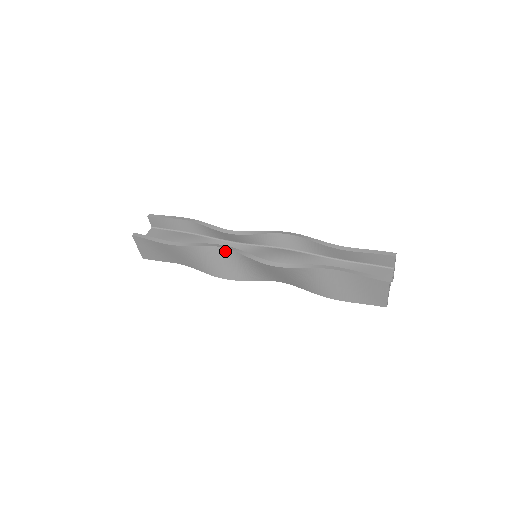
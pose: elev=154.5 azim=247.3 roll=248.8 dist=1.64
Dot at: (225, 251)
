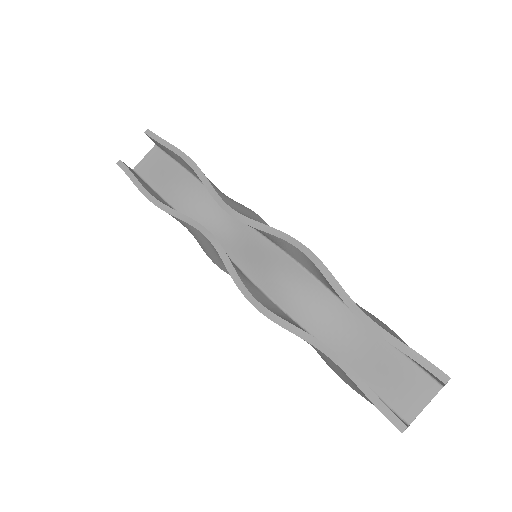
Dot at: (209, 241)
